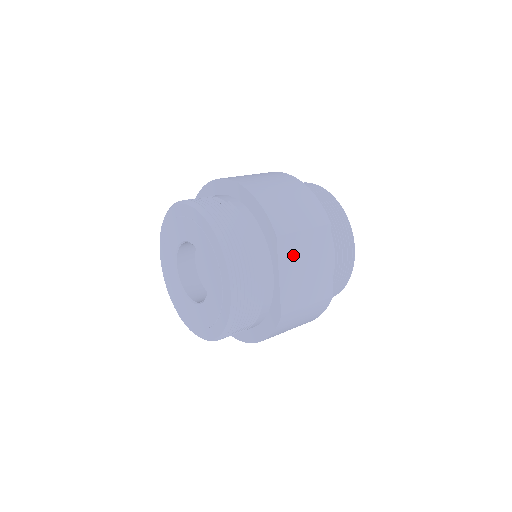
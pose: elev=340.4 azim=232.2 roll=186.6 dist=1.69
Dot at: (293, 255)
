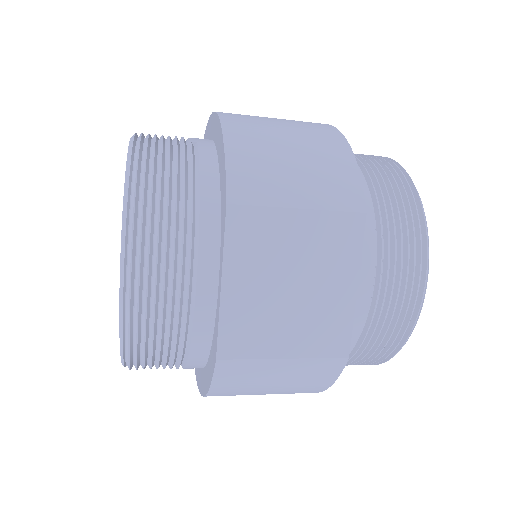
Dot at: (262, 251)
